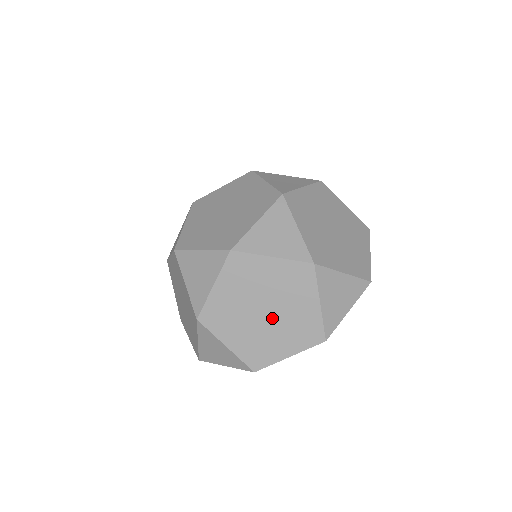
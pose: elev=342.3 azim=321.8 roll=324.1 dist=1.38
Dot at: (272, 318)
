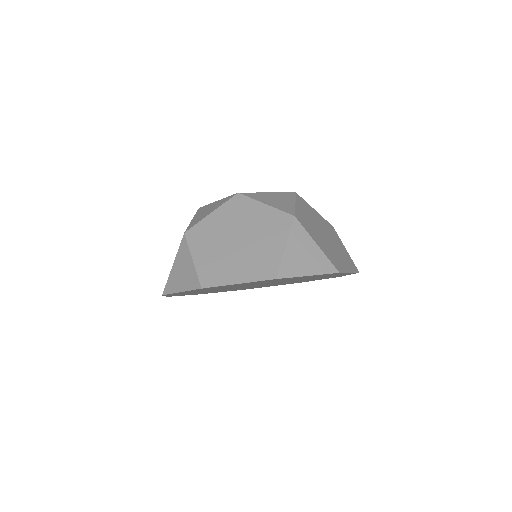
Dot at: (241, 247)
